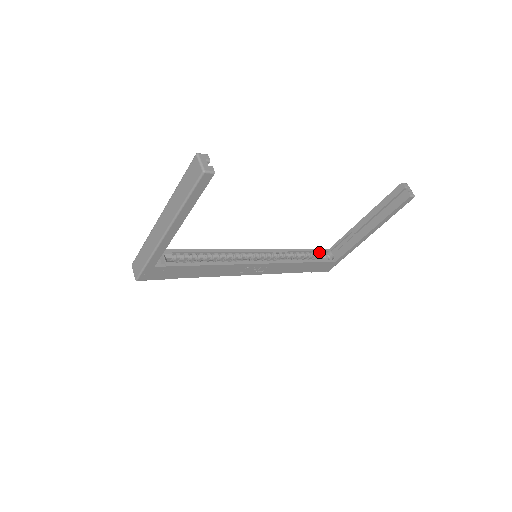
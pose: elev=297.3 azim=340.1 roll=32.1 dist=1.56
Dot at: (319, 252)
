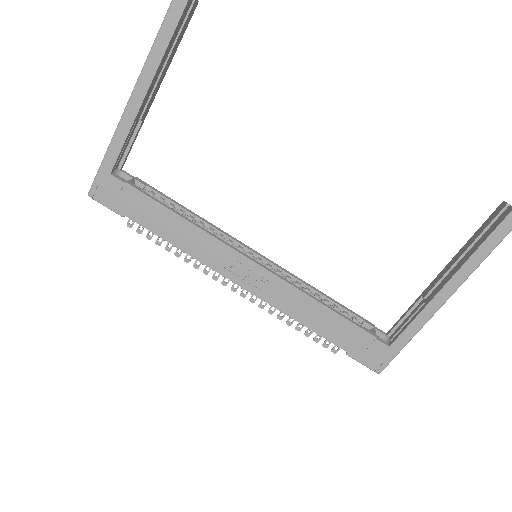
Dot at: (365, 322)
